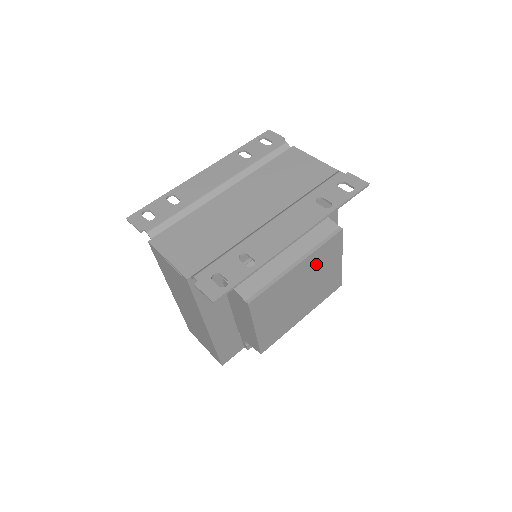
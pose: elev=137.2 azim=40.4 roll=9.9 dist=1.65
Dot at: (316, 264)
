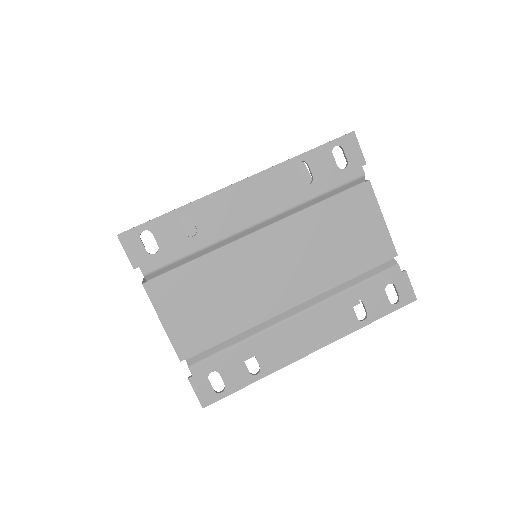
Dot at: occluded
